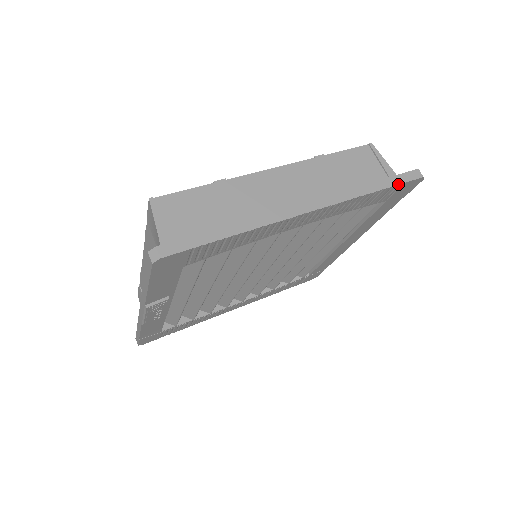
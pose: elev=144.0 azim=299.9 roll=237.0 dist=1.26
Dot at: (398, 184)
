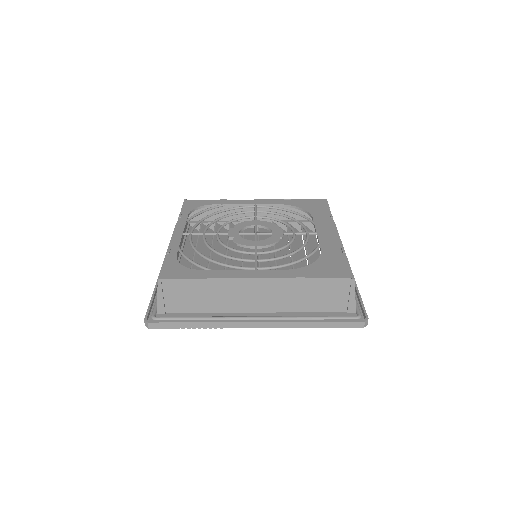
Dot at: (338, 327)
